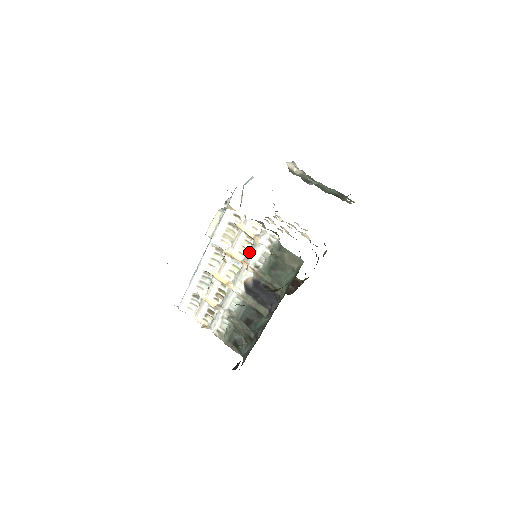
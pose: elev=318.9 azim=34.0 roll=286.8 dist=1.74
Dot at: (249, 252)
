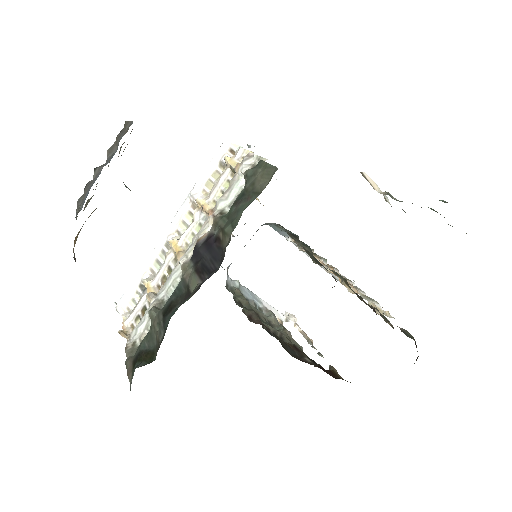
Dot at: (223, 195)
